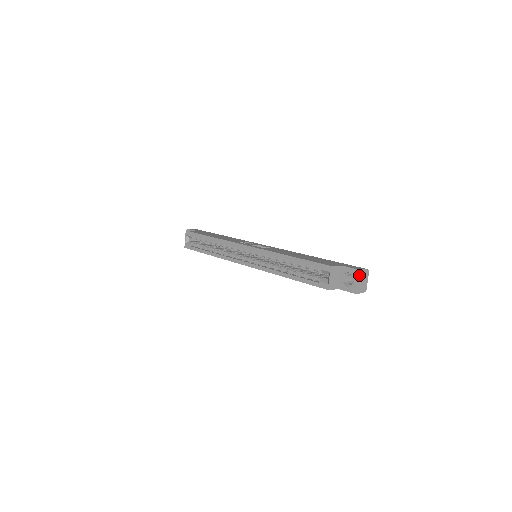
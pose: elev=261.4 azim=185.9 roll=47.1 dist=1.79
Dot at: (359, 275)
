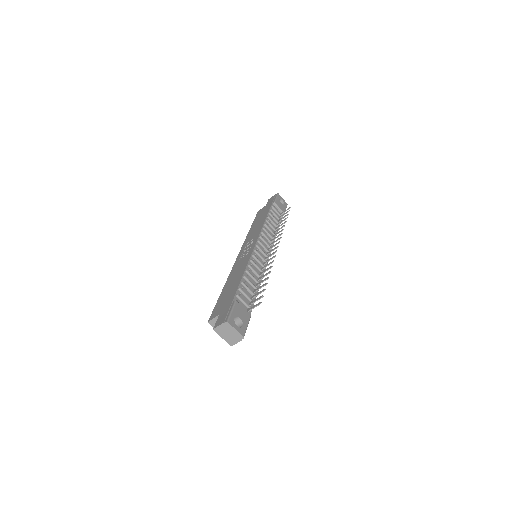
Dot at: (218, 332)
